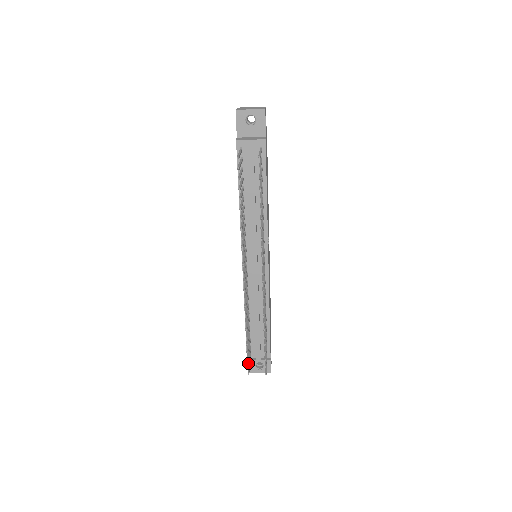
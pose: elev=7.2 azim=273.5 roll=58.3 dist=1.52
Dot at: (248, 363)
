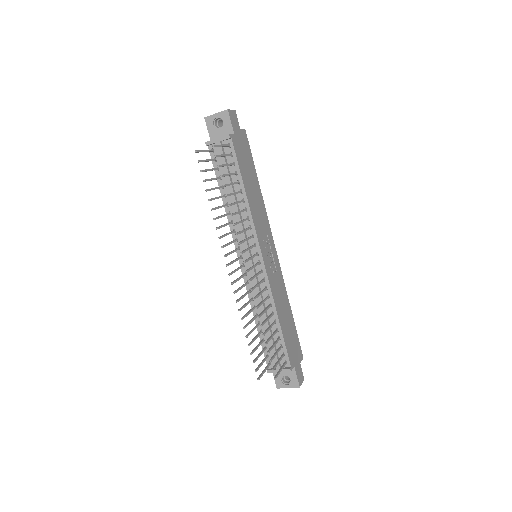
Dot at: (257, 368)
